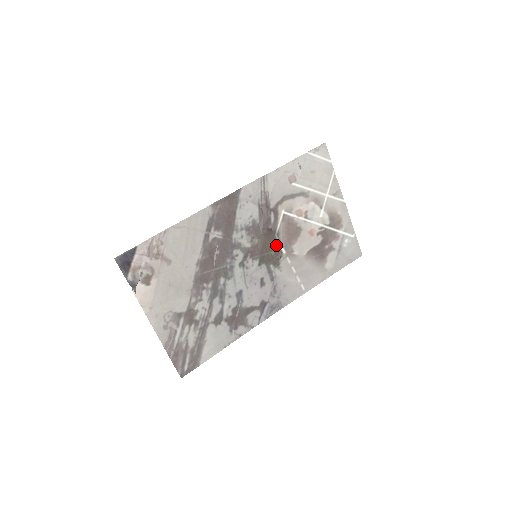
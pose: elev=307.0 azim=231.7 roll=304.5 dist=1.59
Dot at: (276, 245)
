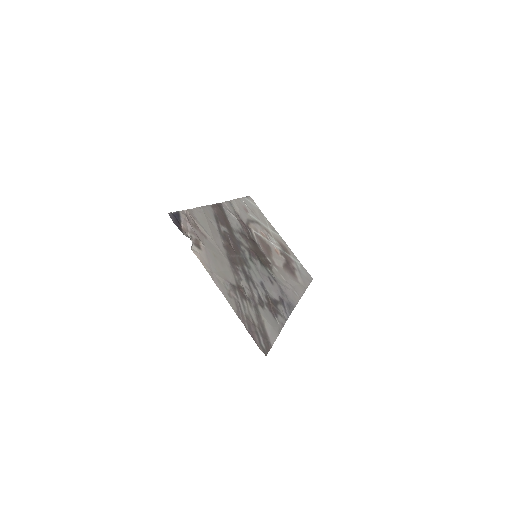
Dot at: (262, 254)
